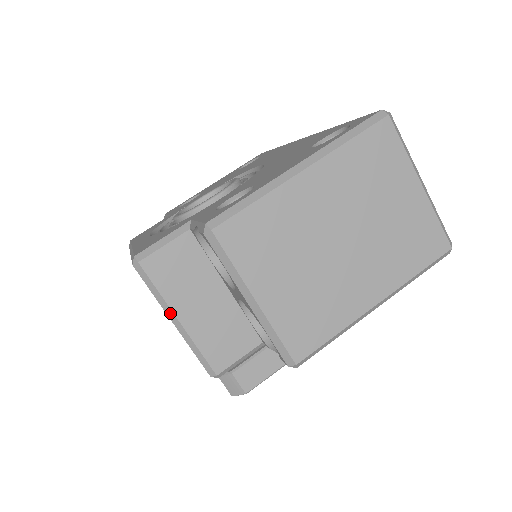
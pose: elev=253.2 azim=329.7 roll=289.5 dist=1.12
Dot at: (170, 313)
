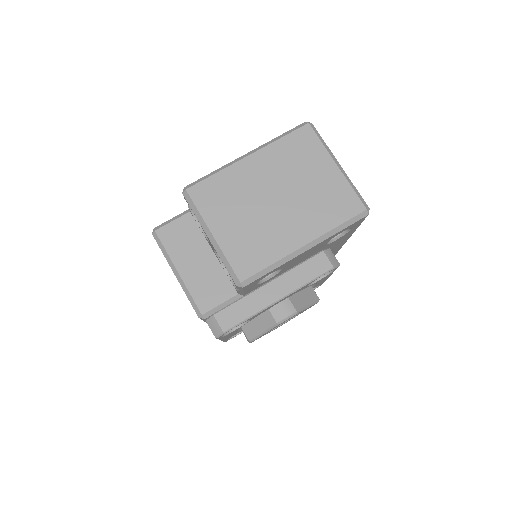
Dot at: (173, 267)
